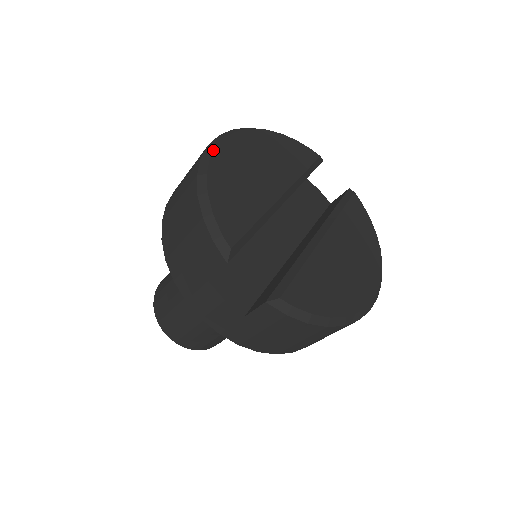
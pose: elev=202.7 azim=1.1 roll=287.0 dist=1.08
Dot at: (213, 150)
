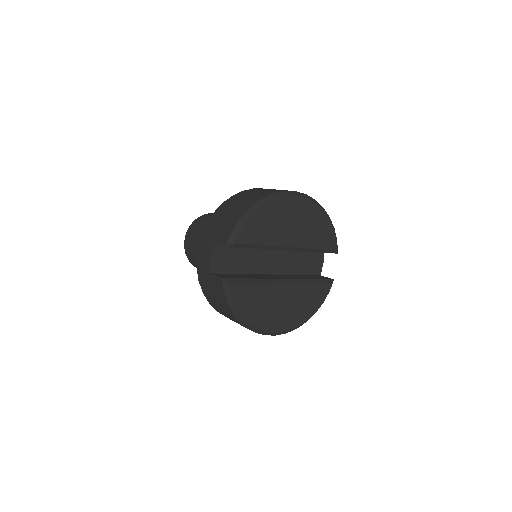
Dot at: (282, 196)
